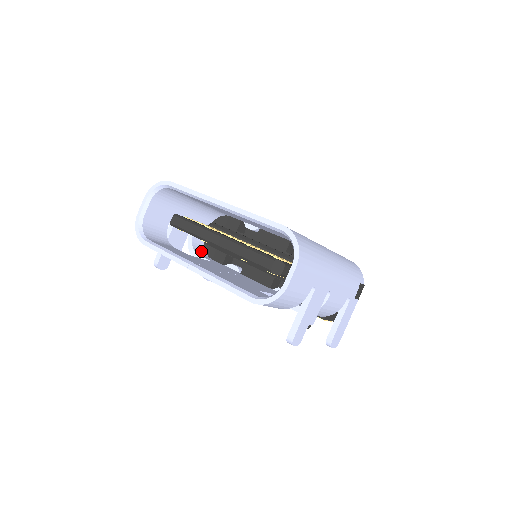
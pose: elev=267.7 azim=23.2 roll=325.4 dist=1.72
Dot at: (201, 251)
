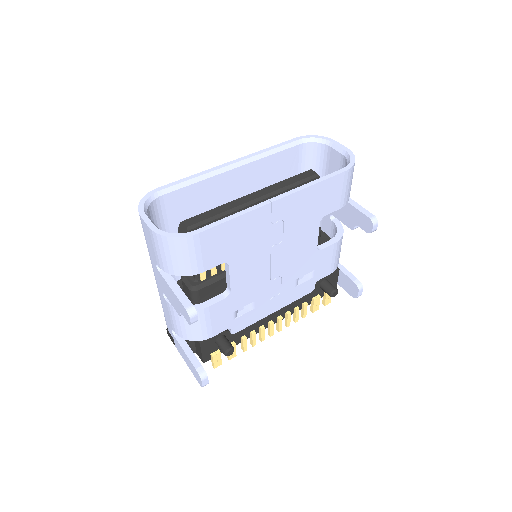
Dot at: occluded
